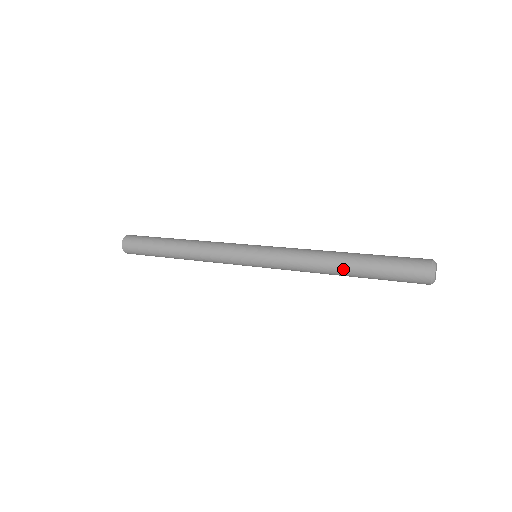
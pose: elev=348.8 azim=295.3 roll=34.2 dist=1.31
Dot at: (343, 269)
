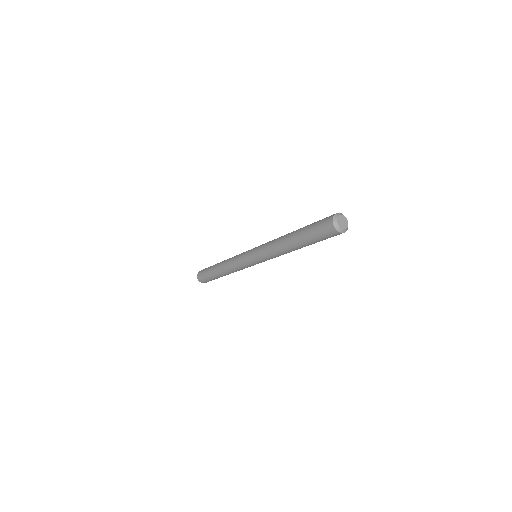
Dot at: (290, 236)
